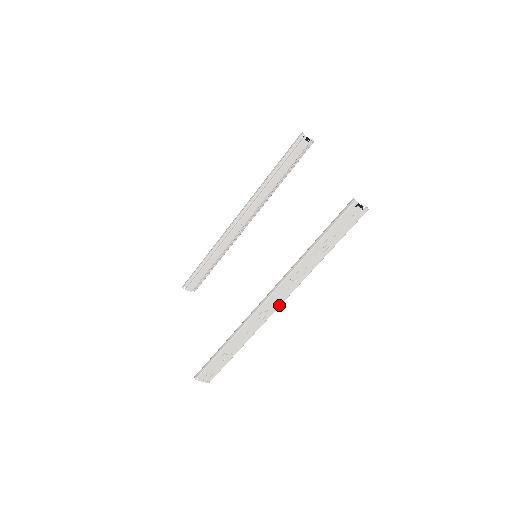
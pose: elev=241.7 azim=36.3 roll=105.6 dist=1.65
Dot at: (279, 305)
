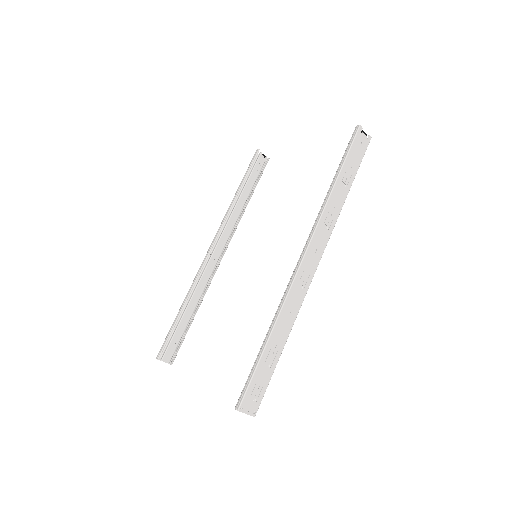
Dot at: (317, 265)
